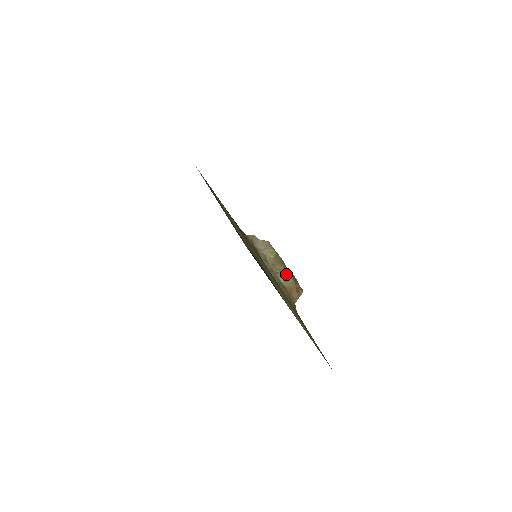
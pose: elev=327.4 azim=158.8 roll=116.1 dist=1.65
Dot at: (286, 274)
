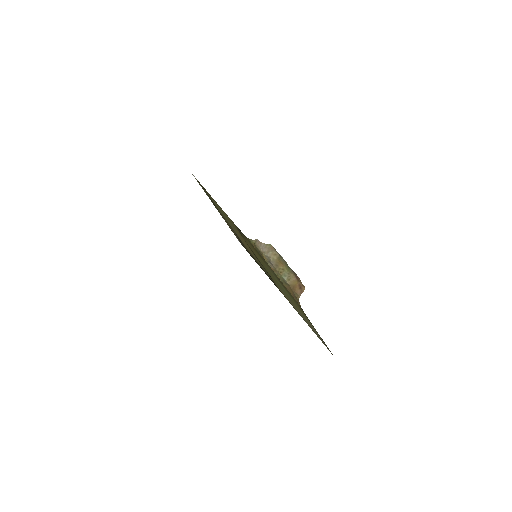
Dot at: (289, 273)
